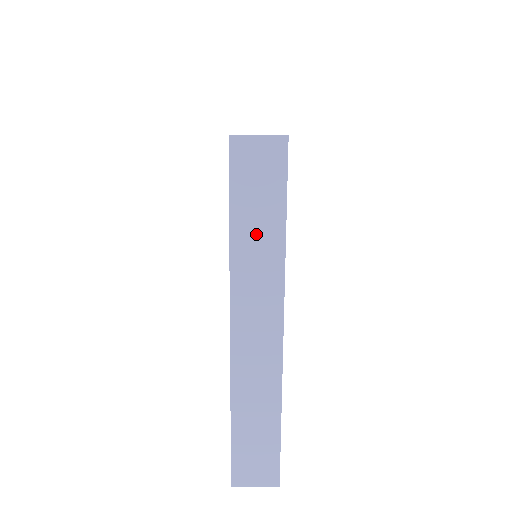
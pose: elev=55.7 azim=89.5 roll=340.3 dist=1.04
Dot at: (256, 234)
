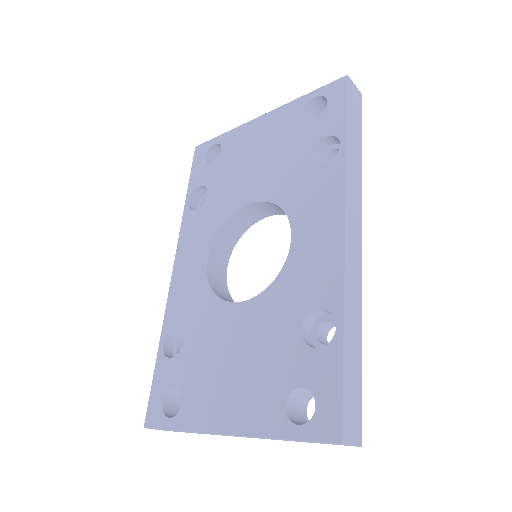
Dot at: (291, 440)
